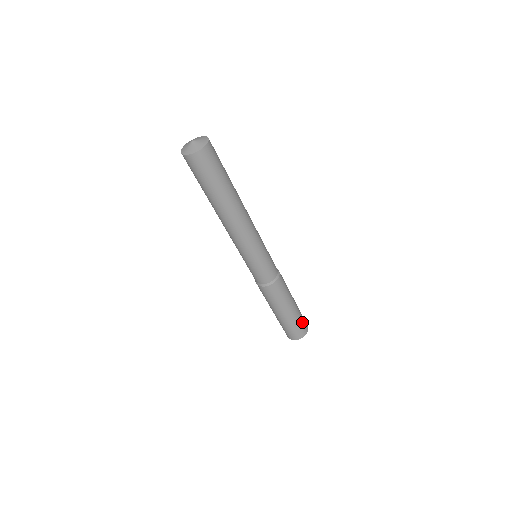
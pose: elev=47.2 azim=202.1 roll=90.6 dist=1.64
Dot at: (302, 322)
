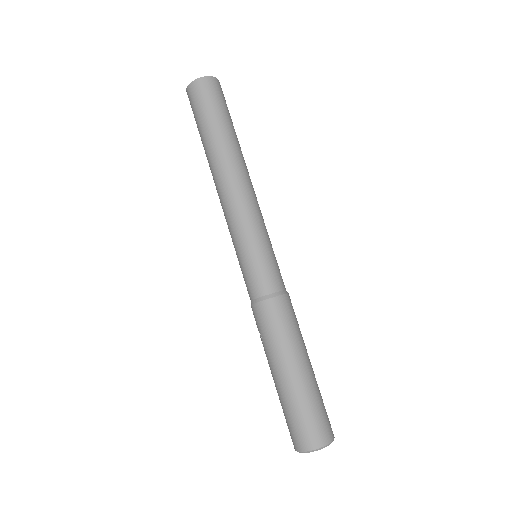
Dot at: (324, 409)
